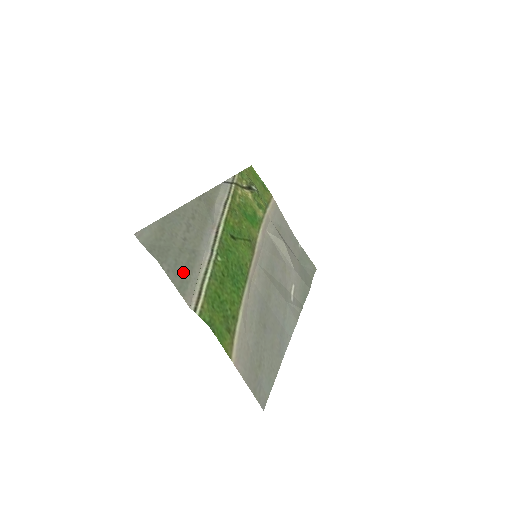
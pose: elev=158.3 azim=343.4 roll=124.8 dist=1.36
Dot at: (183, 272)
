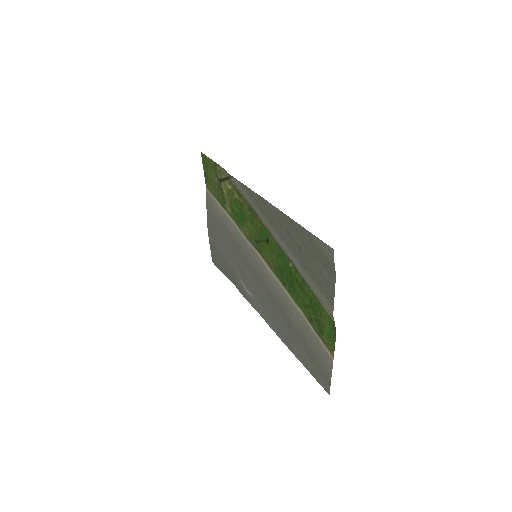
Dot at: (321, 282)
